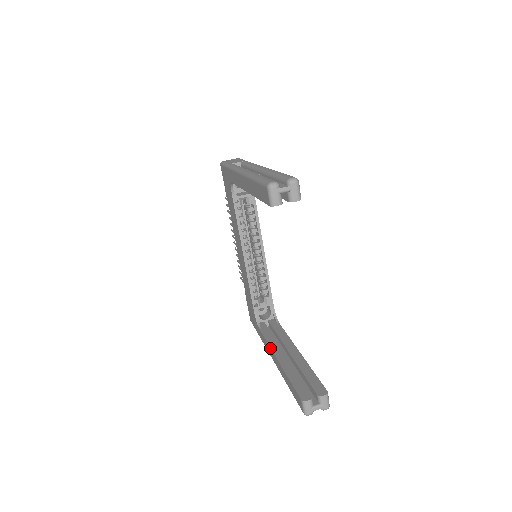
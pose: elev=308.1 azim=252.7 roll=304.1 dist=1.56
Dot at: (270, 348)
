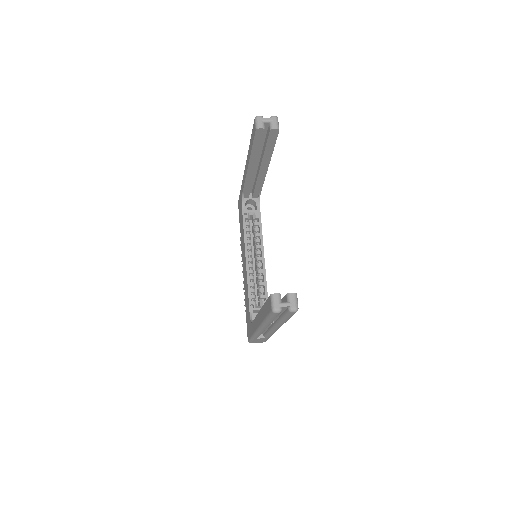
Dot at: (256, 316)
